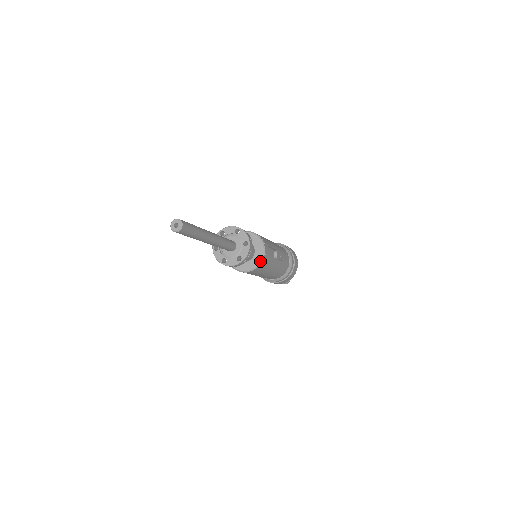
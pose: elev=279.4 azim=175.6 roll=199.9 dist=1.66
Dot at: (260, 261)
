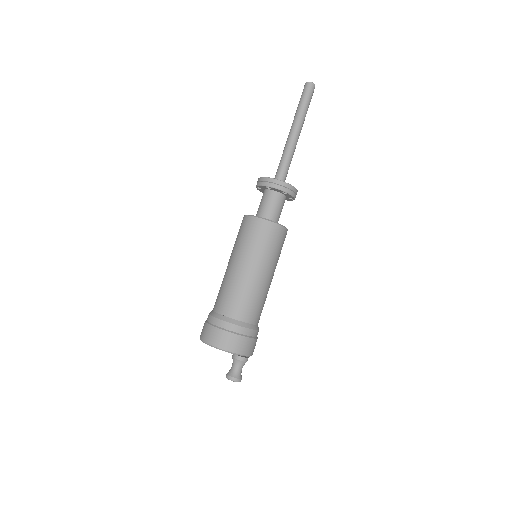
Dot at: occluded
